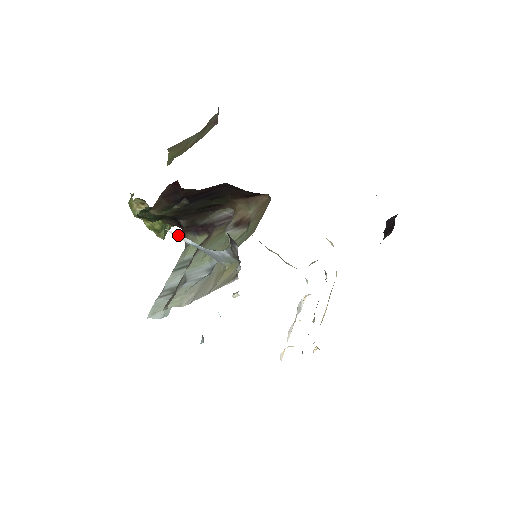
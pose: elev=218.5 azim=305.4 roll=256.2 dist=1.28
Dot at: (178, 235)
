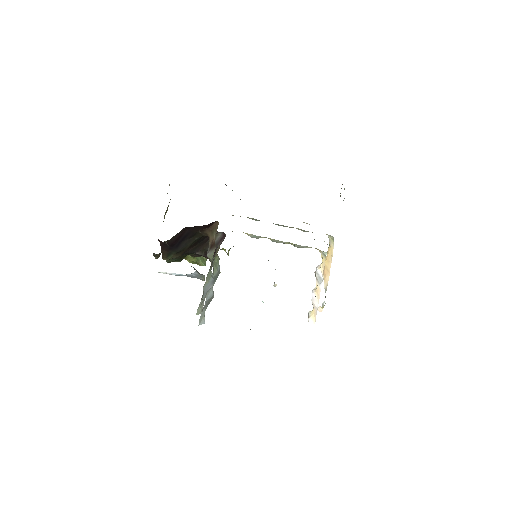
Dot at: (167, 273)
